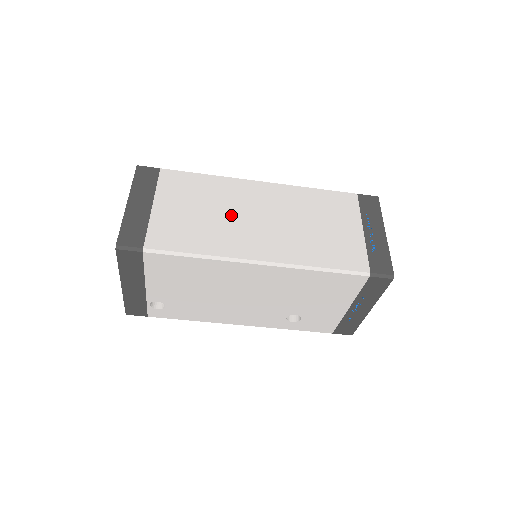
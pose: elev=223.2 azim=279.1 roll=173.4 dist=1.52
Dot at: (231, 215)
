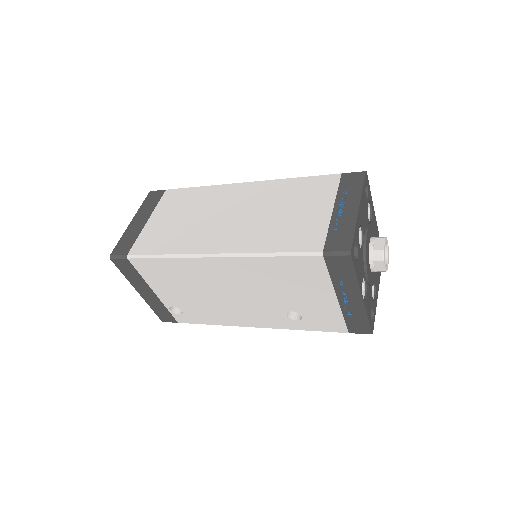
Dot at: (206, 217)
